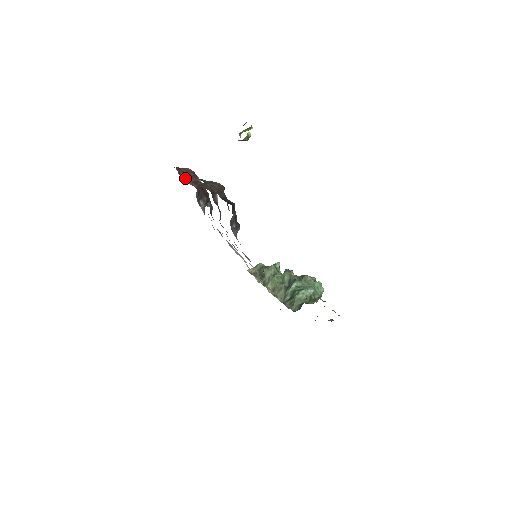
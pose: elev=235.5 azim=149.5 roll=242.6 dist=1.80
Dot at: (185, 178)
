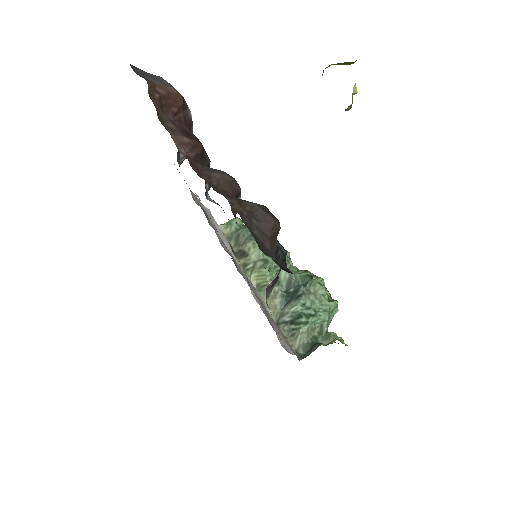
Dot at: (170, 128)
